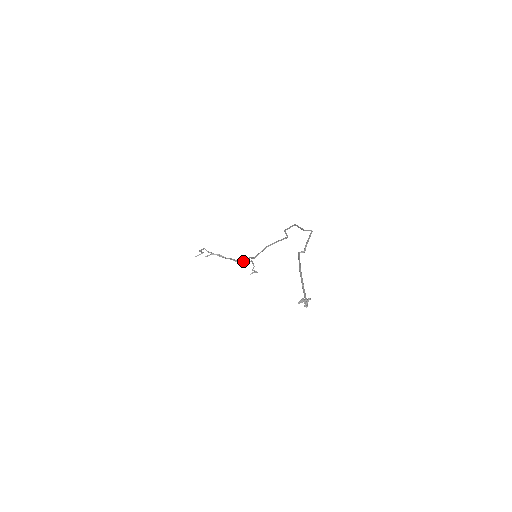
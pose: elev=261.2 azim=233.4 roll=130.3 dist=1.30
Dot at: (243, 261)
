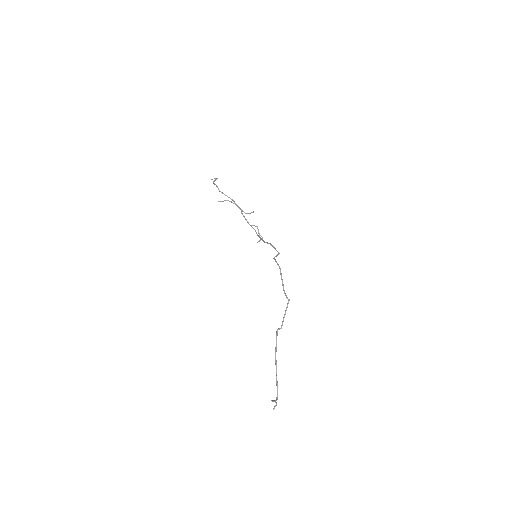
Dot at: occluded
